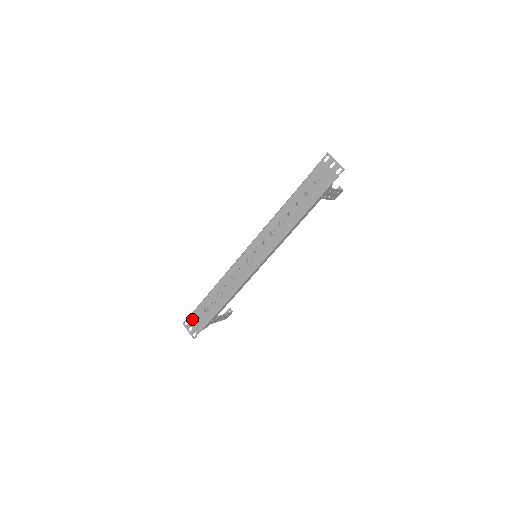
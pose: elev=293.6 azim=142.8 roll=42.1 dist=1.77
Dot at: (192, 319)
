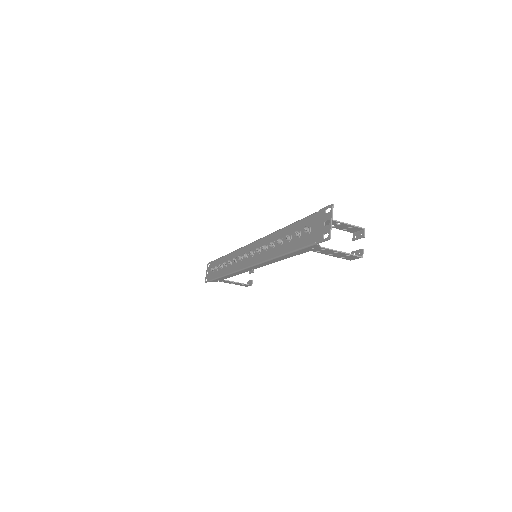
Dot at: (211, 266)
